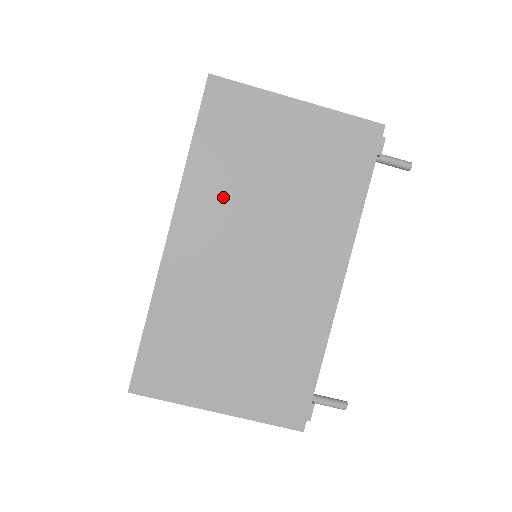
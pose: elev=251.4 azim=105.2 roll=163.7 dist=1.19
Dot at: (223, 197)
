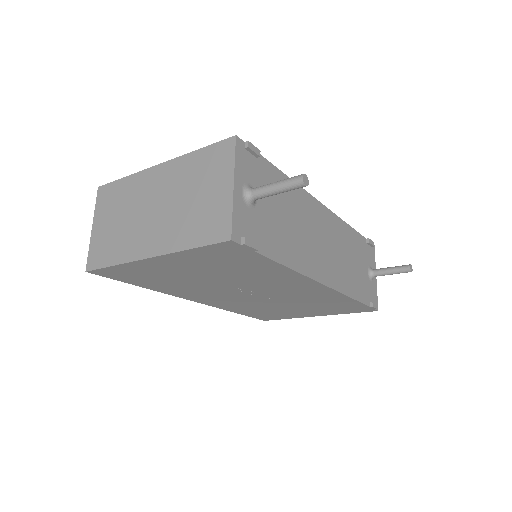
Dot at: (194, 290)
